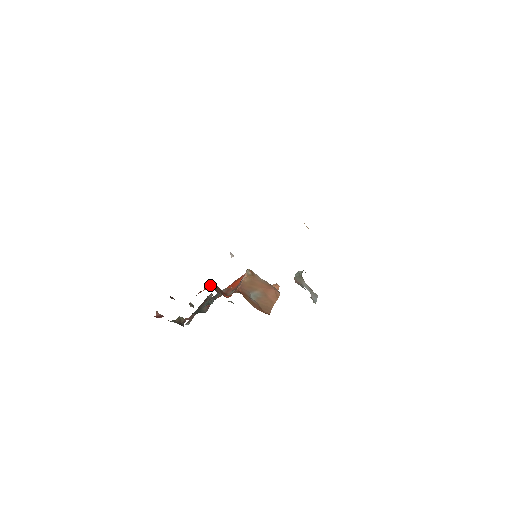
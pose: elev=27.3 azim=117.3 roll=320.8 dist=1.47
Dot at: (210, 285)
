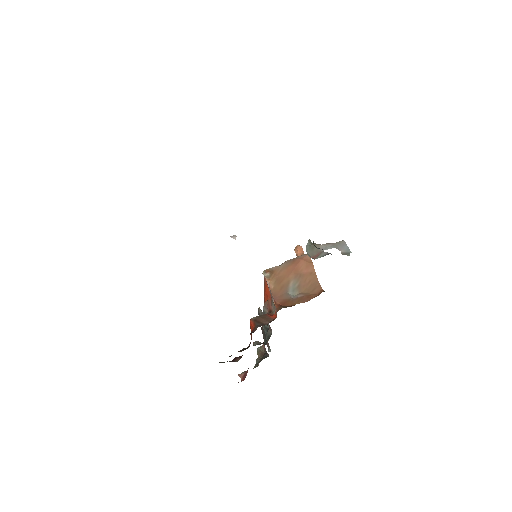
Dot at: (251, 324)
